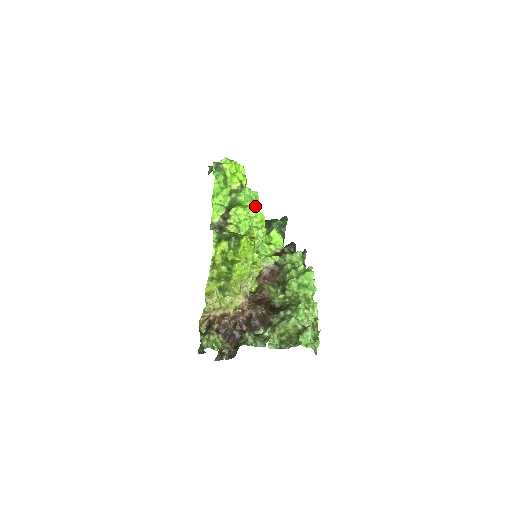
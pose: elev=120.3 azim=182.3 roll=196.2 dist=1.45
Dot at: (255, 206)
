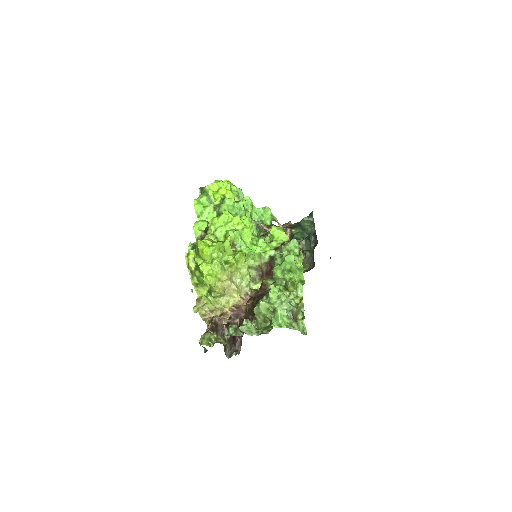
Dot at: (239, 212)
